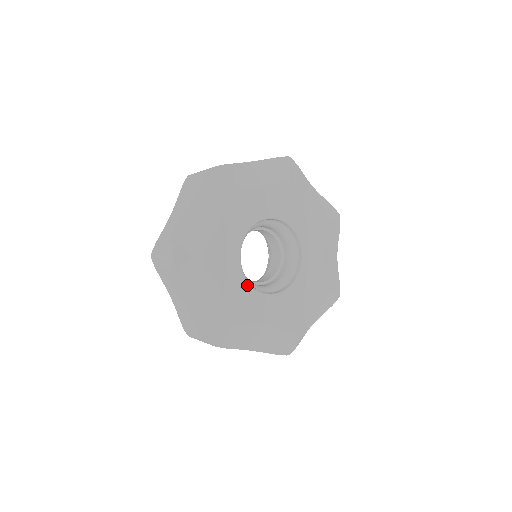
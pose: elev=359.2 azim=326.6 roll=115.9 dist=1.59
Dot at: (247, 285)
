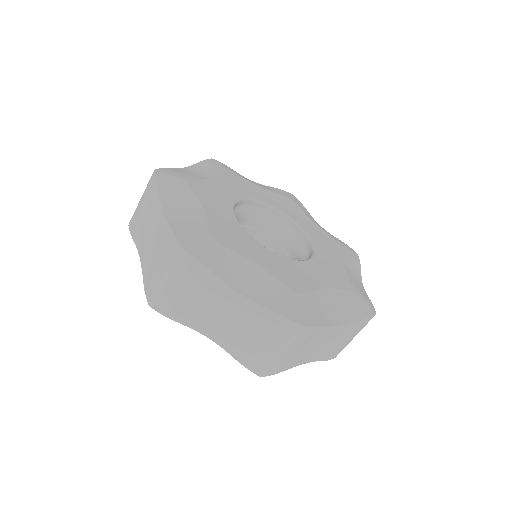
Dot at: (240, 227)
